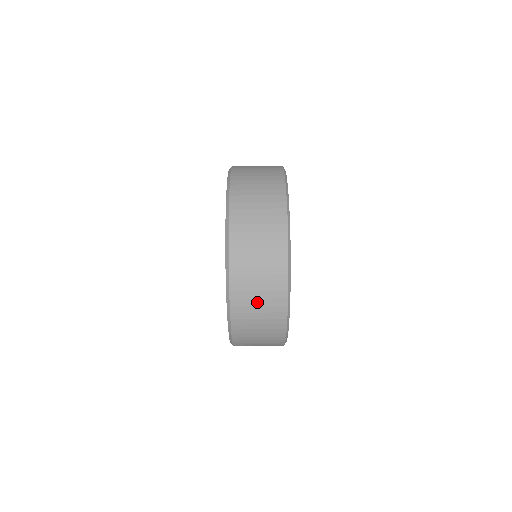
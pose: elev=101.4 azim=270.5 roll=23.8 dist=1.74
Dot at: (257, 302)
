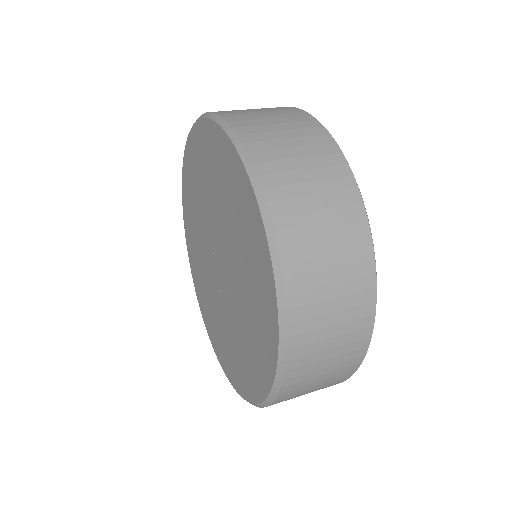
Dot at: (299, 164)
